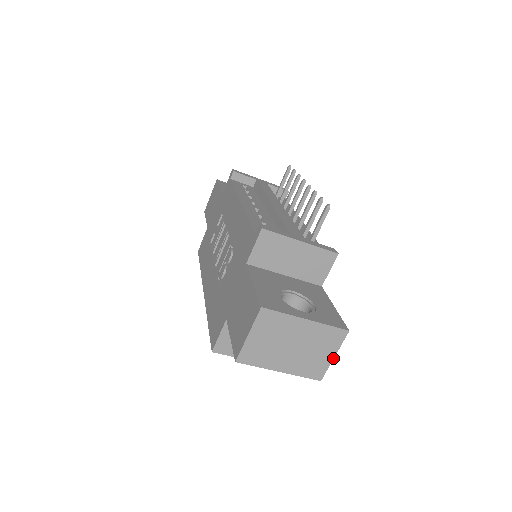
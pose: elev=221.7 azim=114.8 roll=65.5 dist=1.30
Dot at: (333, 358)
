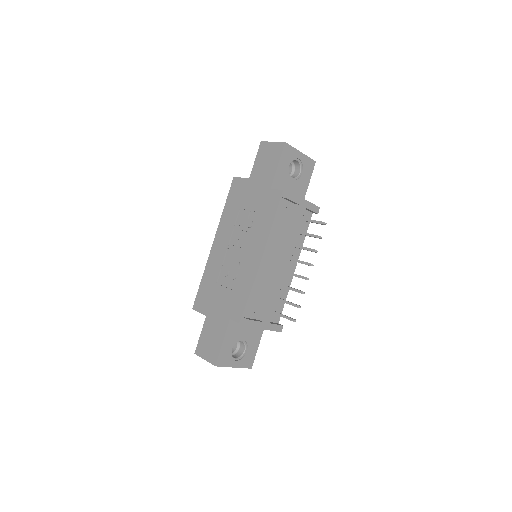
Dot at: occluded
